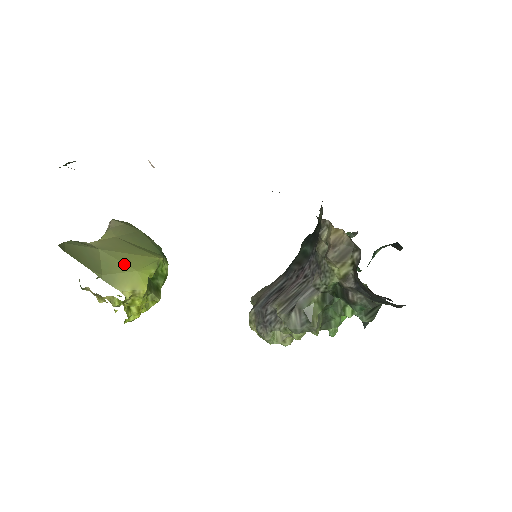
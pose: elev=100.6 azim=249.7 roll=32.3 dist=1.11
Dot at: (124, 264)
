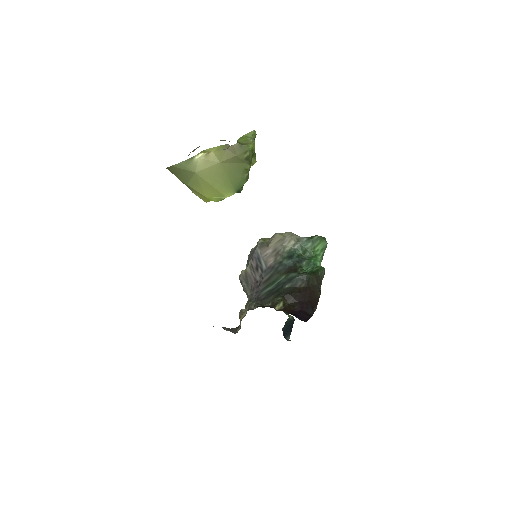
Dot at: (202, 189)
